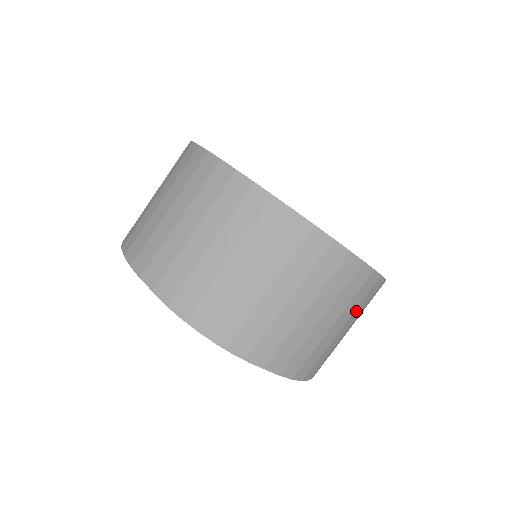
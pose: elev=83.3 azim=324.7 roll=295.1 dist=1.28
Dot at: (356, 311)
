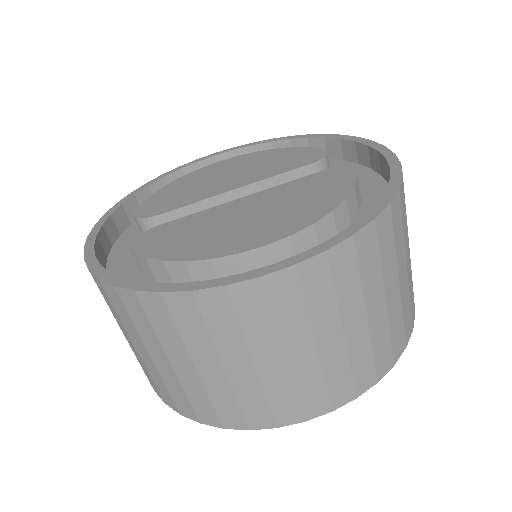
Dot at: occluded
